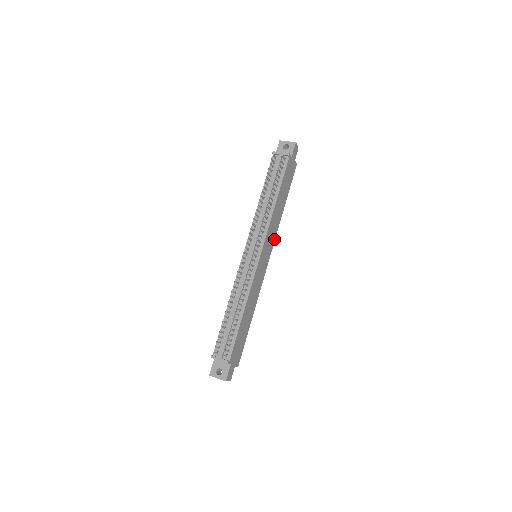
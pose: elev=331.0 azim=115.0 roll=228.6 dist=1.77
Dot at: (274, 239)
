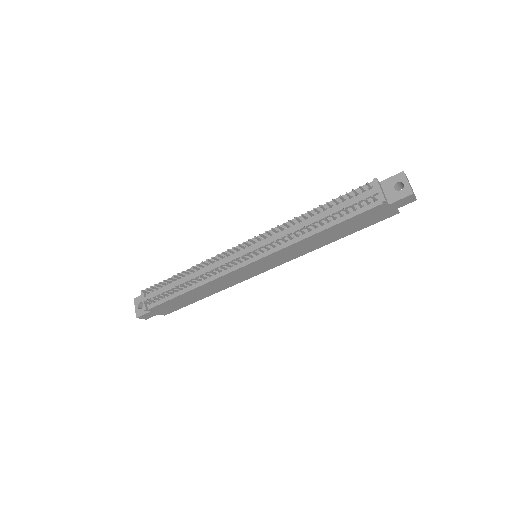
Dot at: (293, 258)
